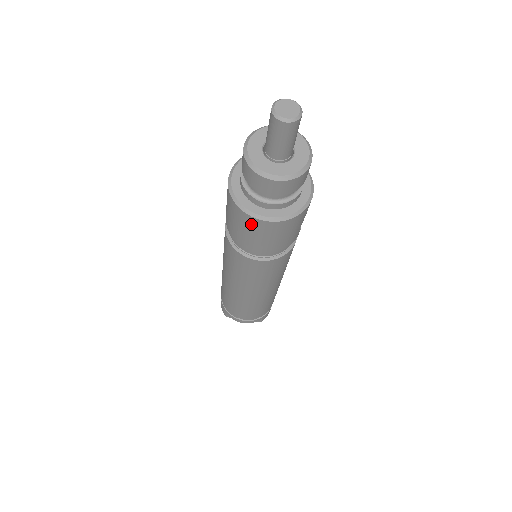
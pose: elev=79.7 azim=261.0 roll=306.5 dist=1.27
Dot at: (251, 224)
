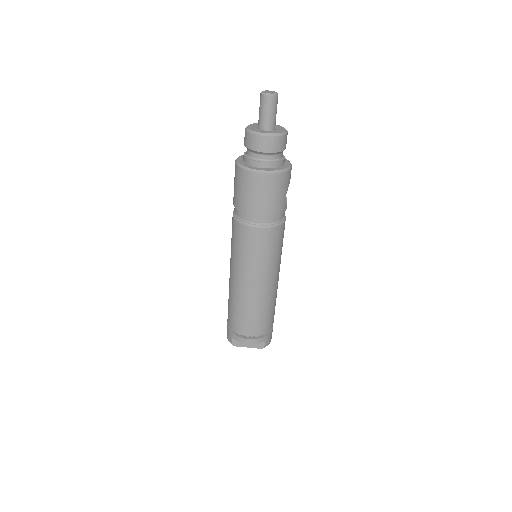
Dot at: (252, 181)
